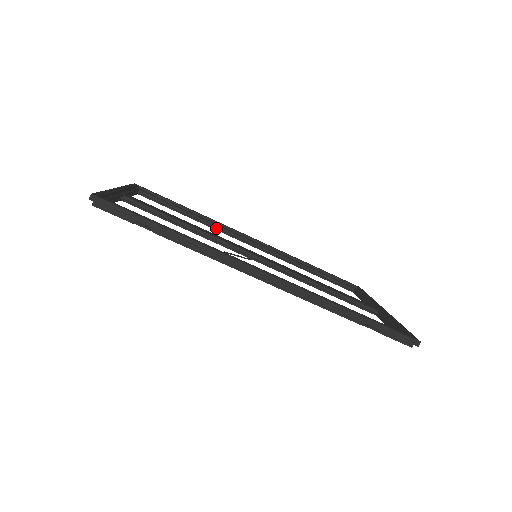
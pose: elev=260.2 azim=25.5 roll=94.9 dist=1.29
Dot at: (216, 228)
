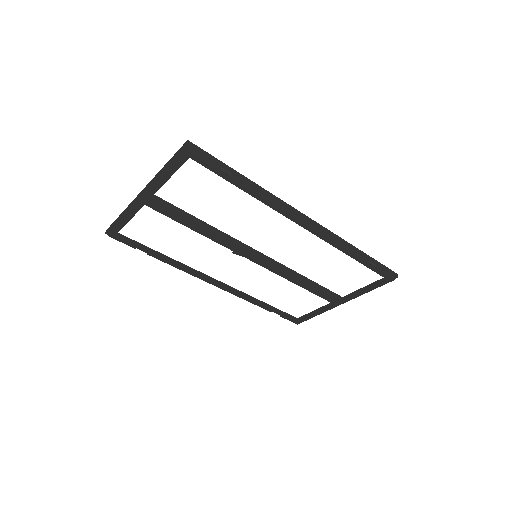
Dot at: (187, 270)
